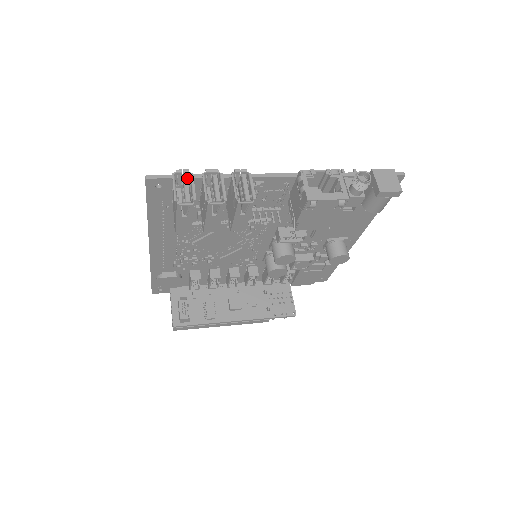
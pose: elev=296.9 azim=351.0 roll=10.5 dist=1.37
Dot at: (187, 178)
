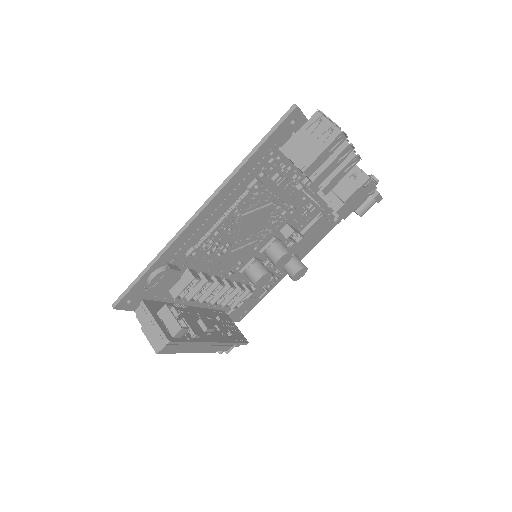
Dot at: occluded
